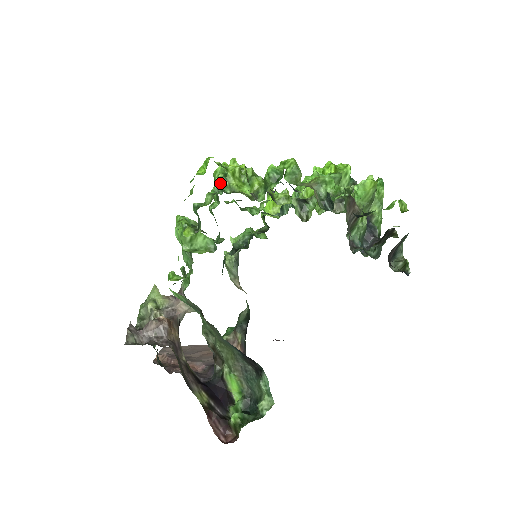
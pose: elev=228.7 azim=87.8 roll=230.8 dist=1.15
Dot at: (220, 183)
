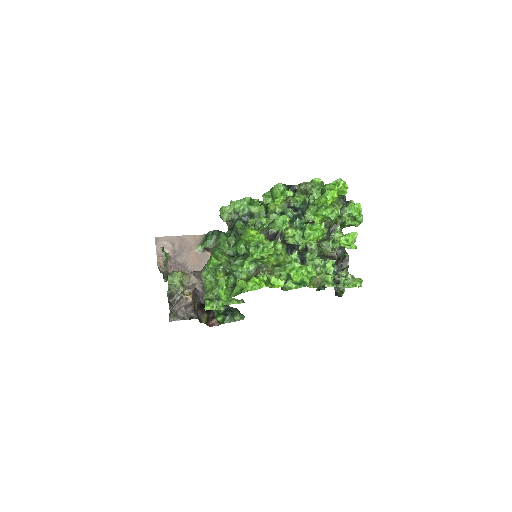
Dot at: (256, 259)
